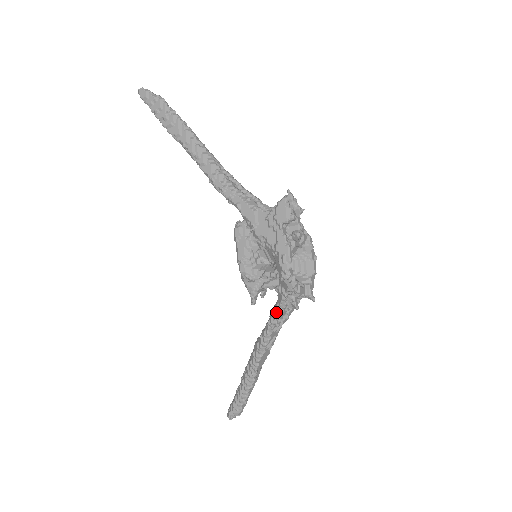
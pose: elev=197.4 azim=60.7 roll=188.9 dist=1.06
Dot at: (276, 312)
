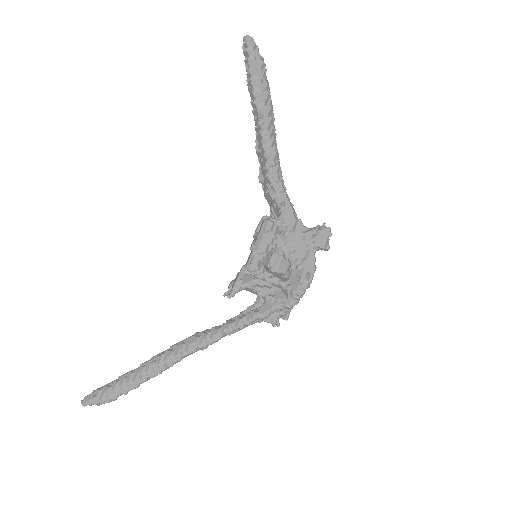
Dot at: (253, 318)
